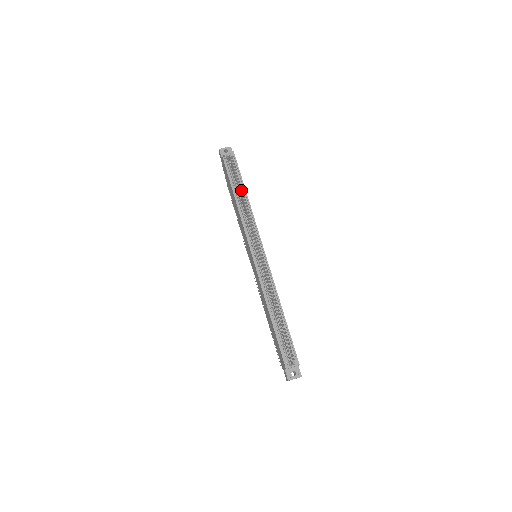
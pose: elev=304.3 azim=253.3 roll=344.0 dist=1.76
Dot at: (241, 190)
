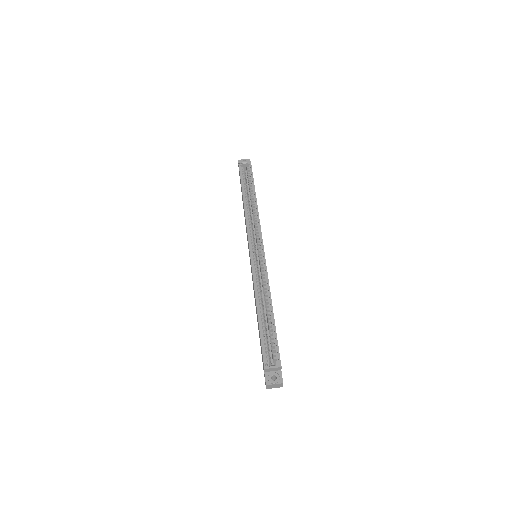
Dot at: (251, 193)
